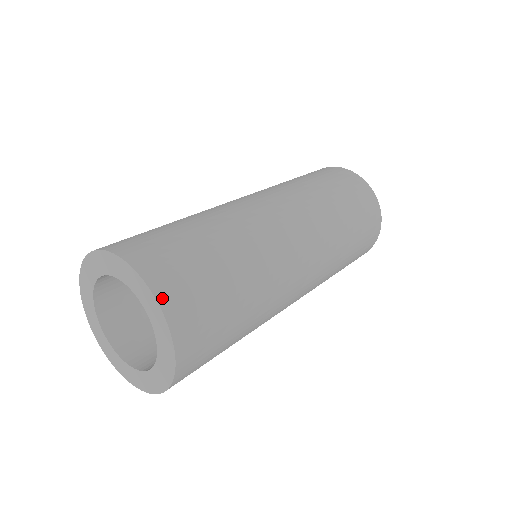
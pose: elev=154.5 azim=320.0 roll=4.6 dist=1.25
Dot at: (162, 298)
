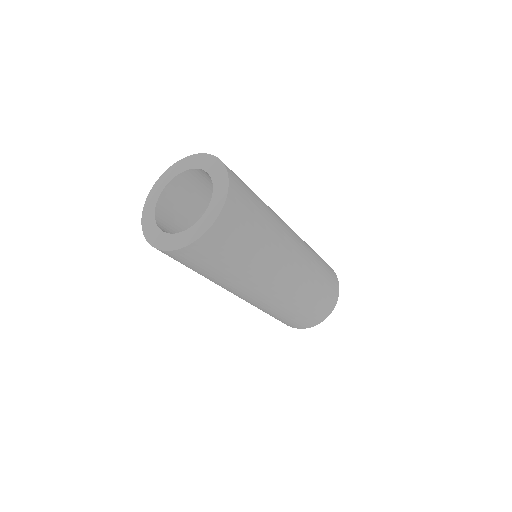
Dot at: occluded
